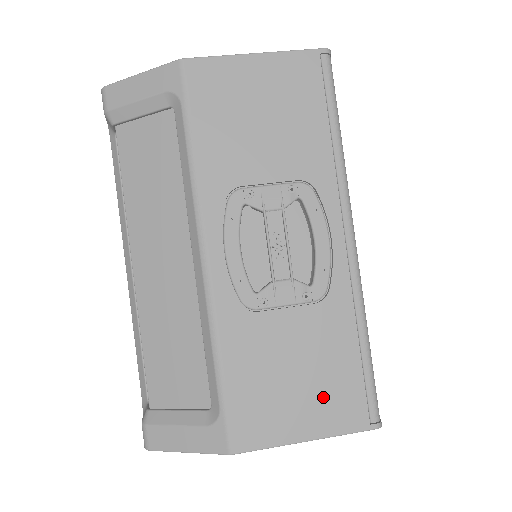
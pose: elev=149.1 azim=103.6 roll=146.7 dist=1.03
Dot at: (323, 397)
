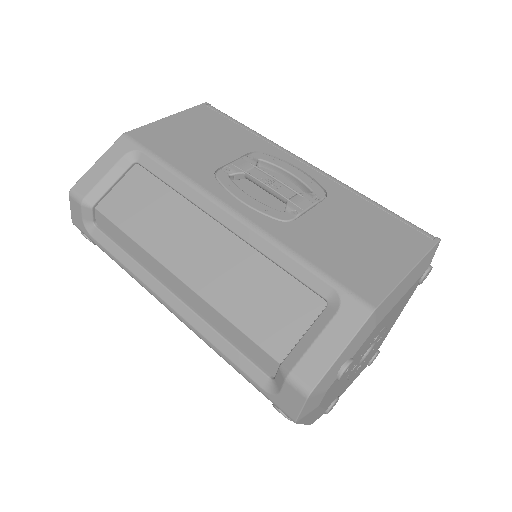
Dot at: (389, 241)
